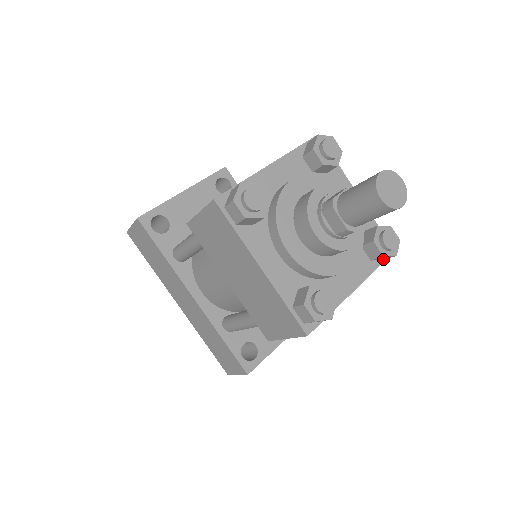
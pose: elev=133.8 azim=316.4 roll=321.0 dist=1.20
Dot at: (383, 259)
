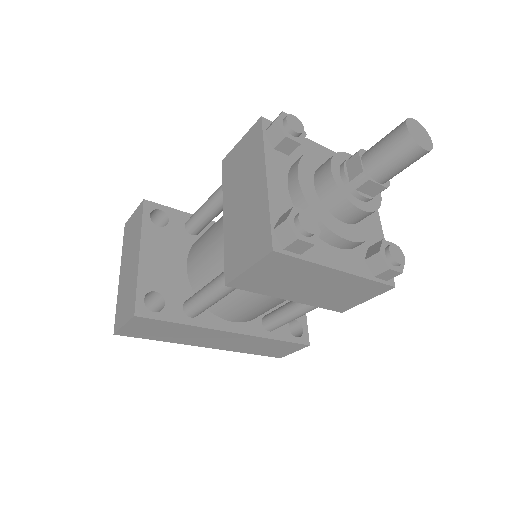
Dot at: occluded
